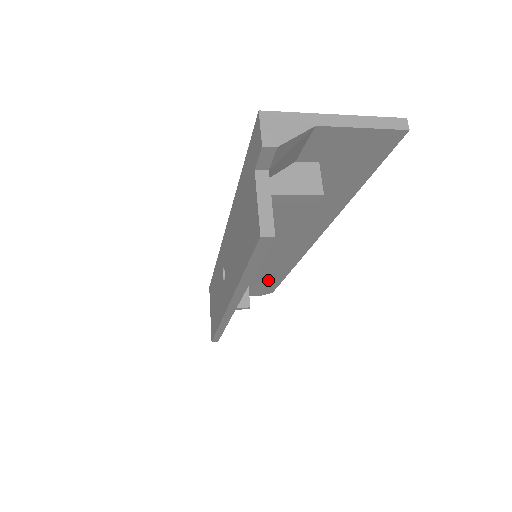
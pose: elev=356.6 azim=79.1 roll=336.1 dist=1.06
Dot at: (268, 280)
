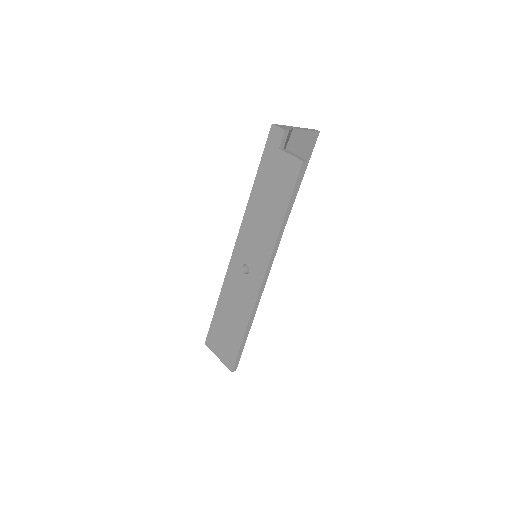
Dot at: occluded
